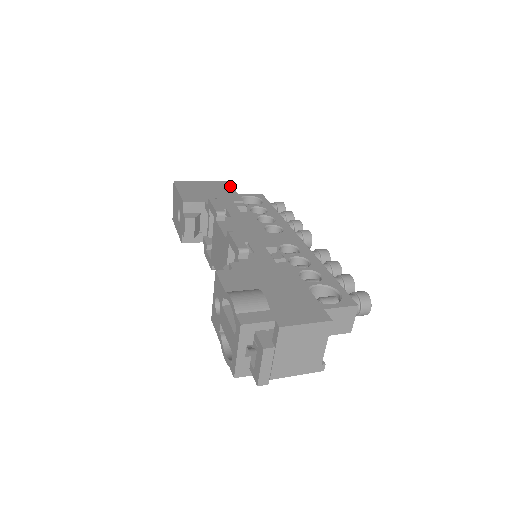
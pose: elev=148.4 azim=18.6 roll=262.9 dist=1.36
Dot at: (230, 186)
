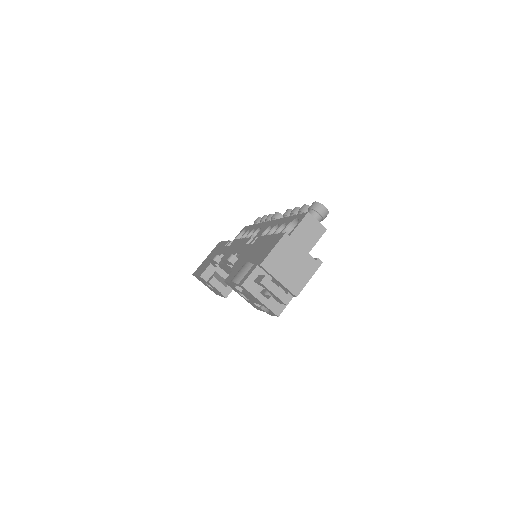
Dot at: occluded
